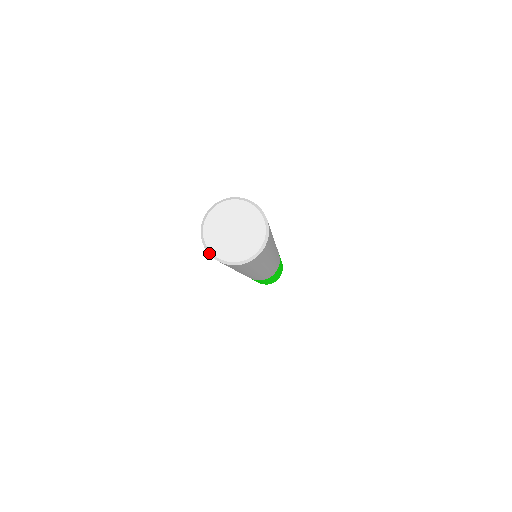
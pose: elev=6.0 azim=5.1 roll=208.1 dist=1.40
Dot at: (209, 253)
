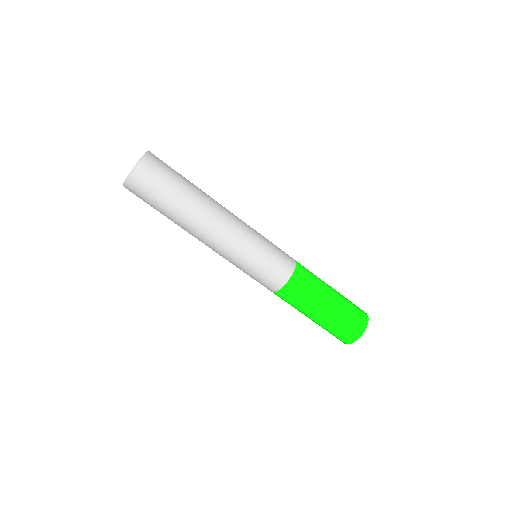
Dot at: (129, 176)
